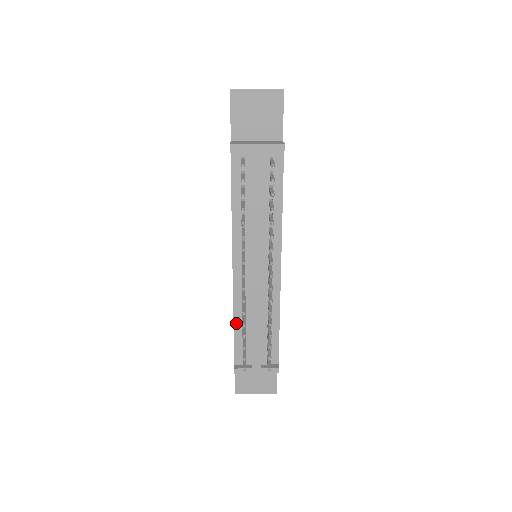
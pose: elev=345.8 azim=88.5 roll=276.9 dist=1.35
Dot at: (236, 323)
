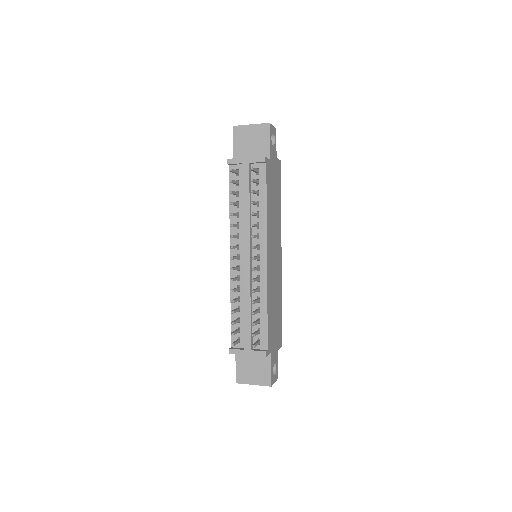
Dot at: (233, 307)
